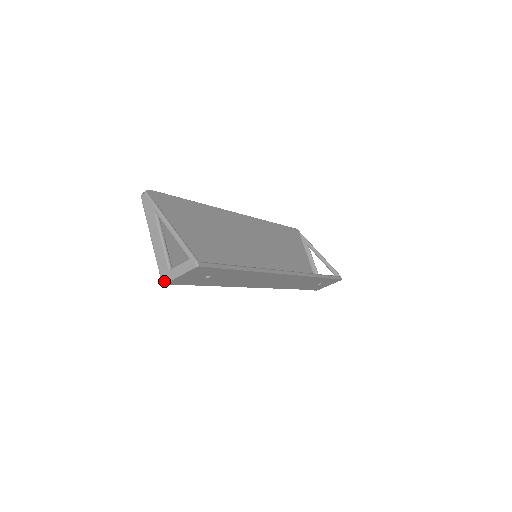
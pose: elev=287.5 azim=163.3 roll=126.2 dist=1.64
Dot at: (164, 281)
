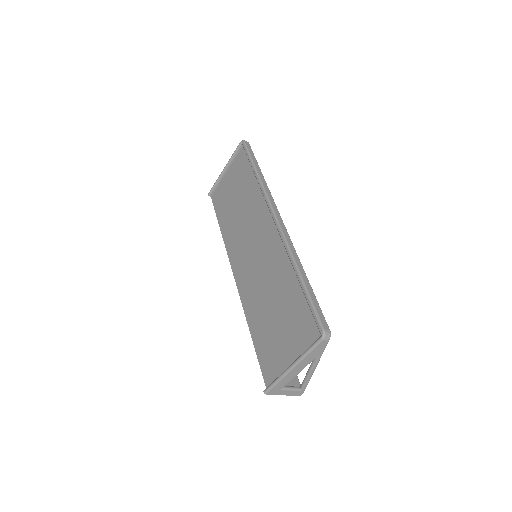
Dot at: (270, 393)
